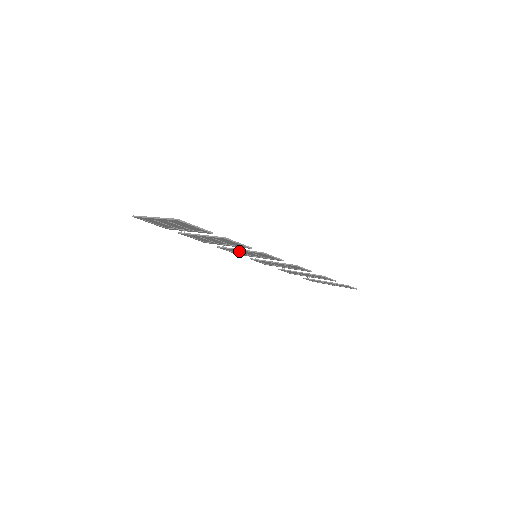
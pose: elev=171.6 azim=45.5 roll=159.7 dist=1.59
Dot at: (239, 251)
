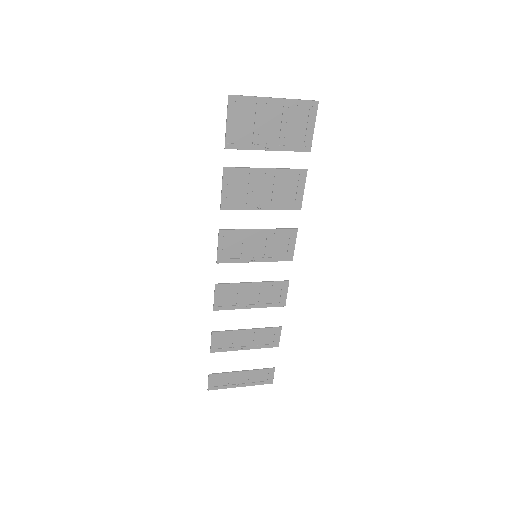
Dot at: (247, 239)
